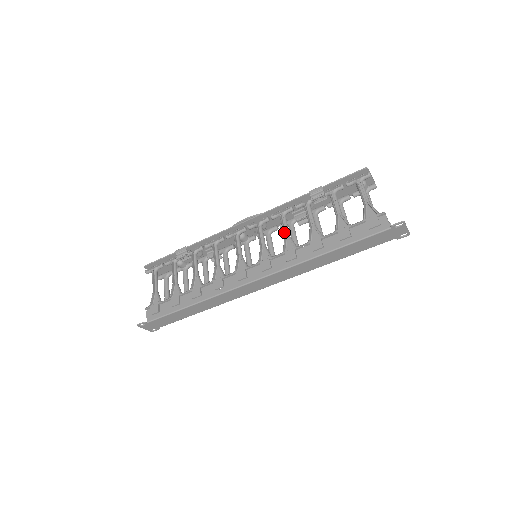
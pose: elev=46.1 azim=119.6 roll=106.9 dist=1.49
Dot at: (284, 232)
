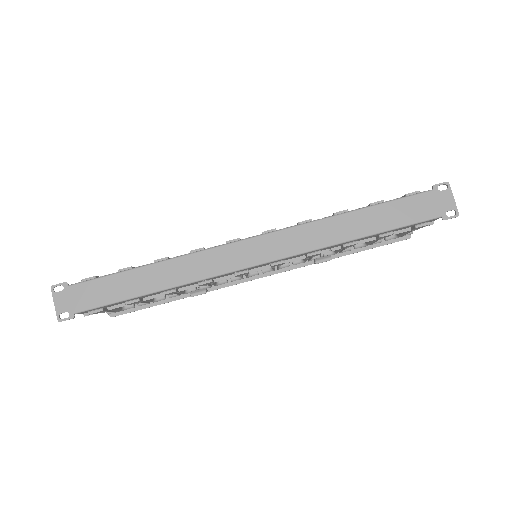
Dot at: occluded
